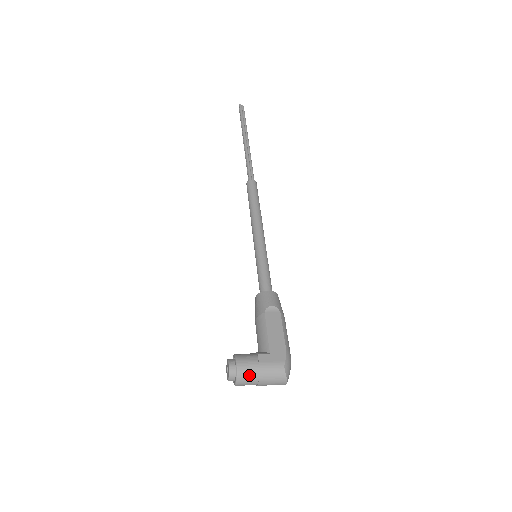
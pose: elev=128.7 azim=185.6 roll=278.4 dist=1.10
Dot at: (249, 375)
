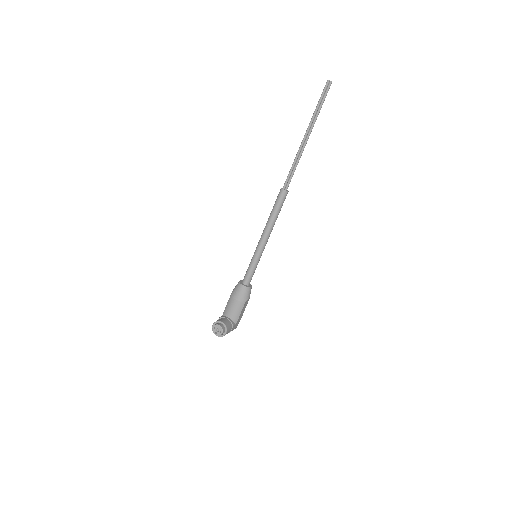
Dot at: occluded
